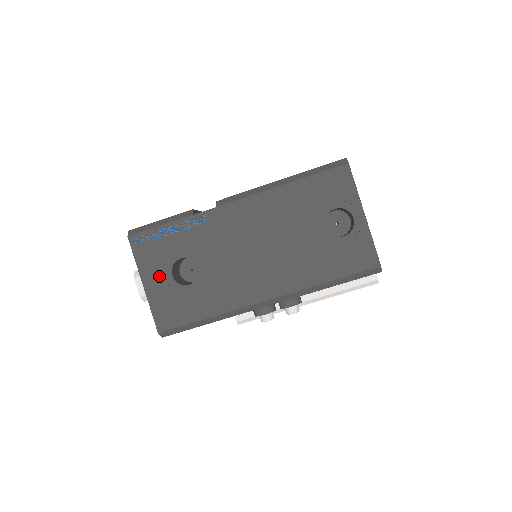
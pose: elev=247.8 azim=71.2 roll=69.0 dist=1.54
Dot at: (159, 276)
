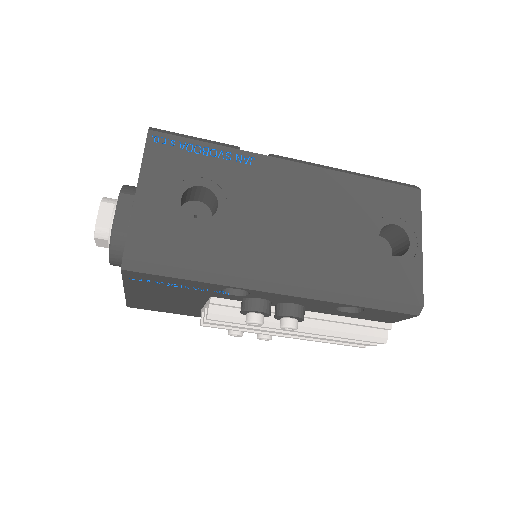
Dot at: (164, 191)
